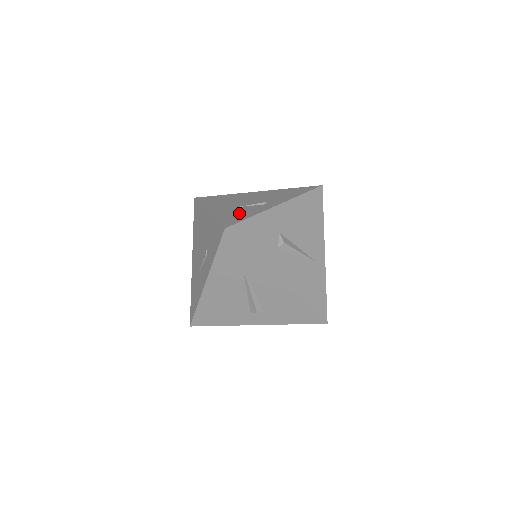
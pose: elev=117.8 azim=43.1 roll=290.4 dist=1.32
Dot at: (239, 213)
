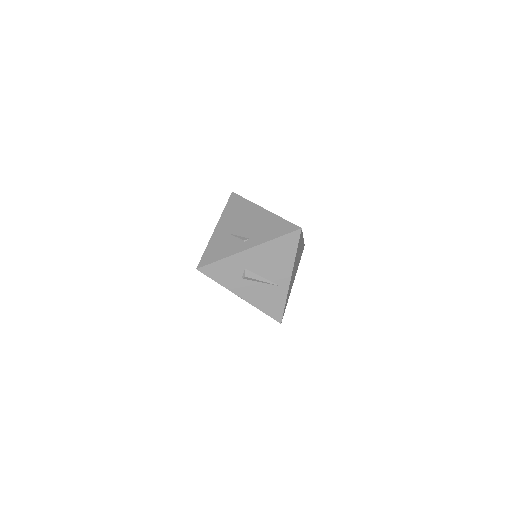
Dot at: (221, 248)
